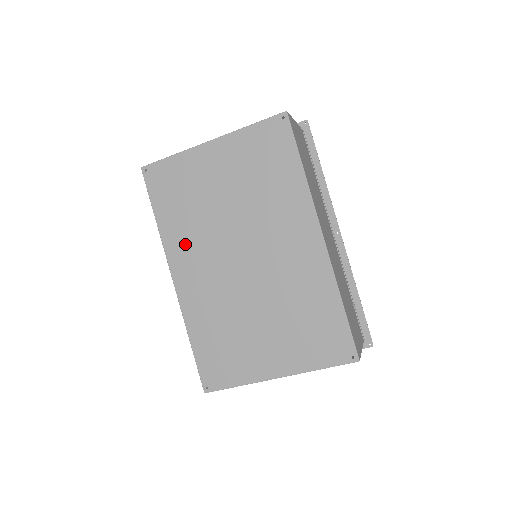
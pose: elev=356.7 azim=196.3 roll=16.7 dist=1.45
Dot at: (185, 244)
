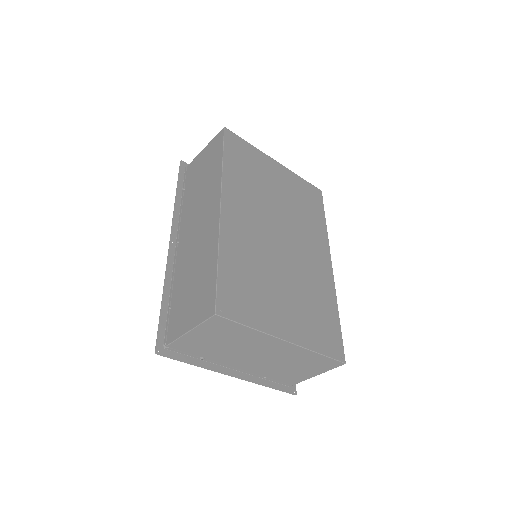
Dot at: (241, 193)
